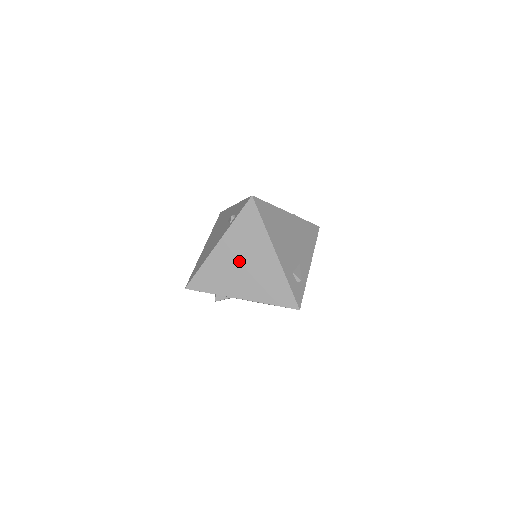
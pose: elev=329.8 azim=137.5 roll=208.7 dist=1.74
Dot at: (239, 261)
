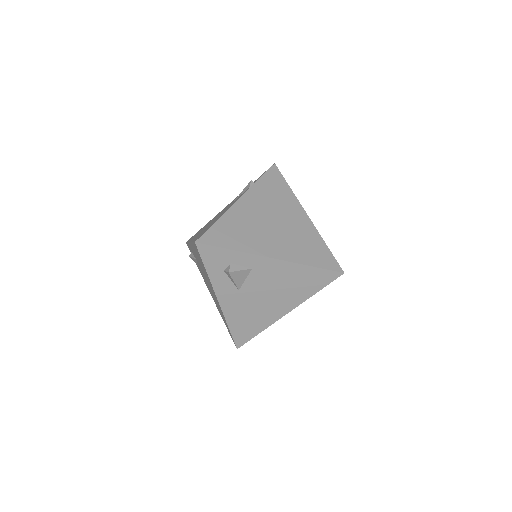
Dot at: (267, 218)
